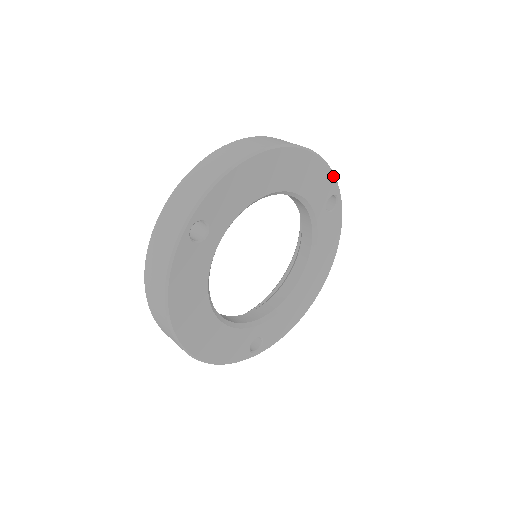
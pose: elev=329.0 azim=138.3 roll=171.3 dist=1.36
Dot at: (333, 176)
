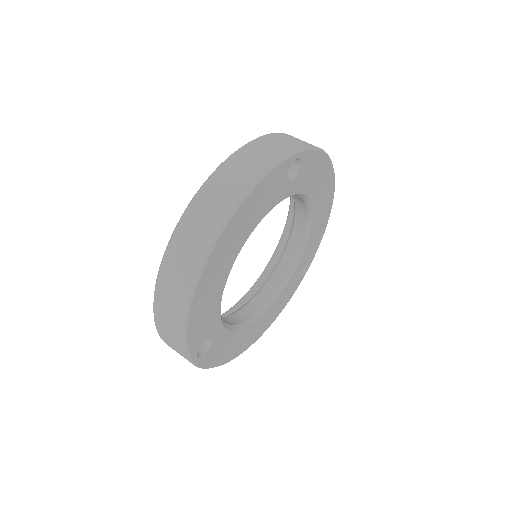
Dot at: (276, 168)
